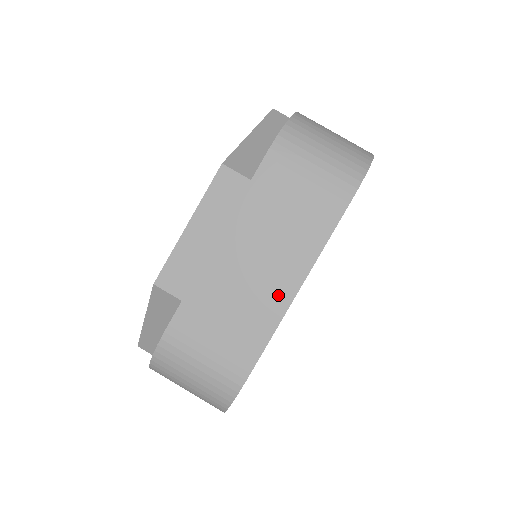
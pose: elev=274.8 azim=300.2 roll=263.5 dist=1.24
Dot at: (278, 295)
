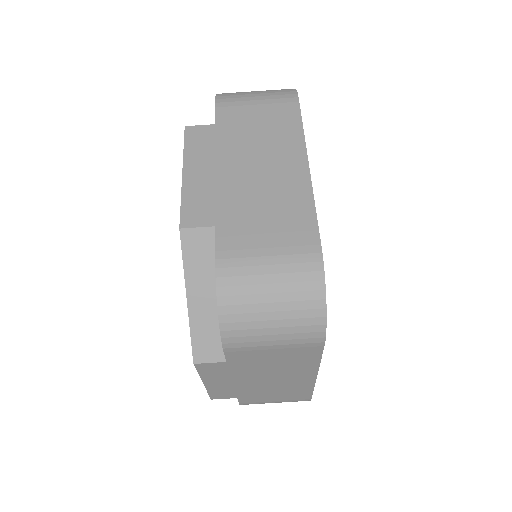
Dot at: (295, 177)
